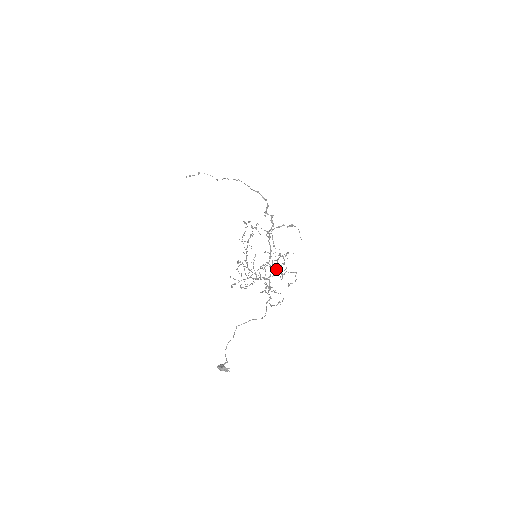
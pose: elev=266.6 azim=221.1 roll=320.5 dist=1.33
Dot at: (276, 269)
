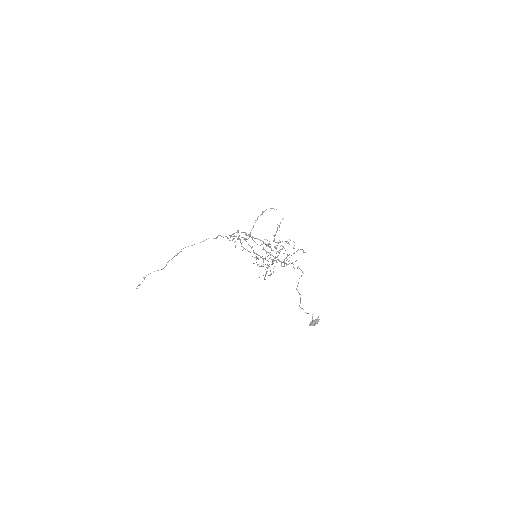
Dot at: occluded
